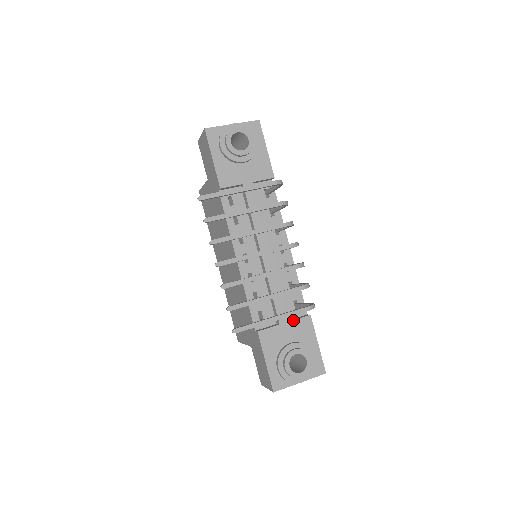
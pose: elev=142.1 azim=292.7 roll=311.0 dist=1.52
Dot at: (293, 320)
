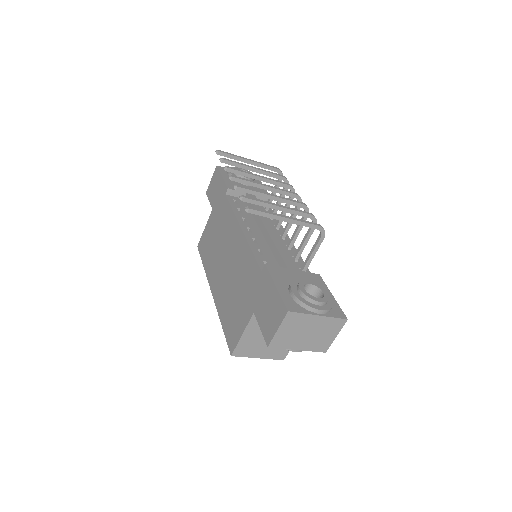
Dot at: (302, 271)
